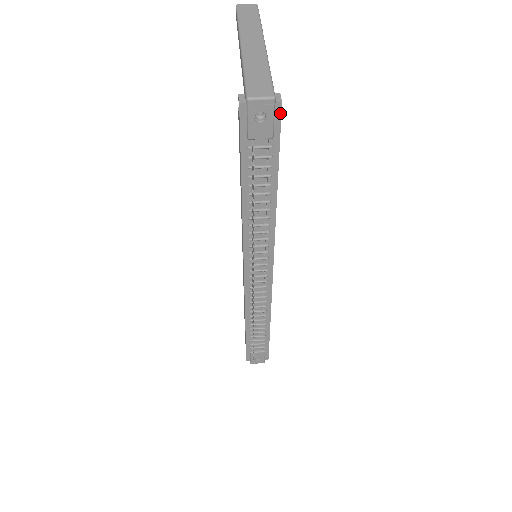
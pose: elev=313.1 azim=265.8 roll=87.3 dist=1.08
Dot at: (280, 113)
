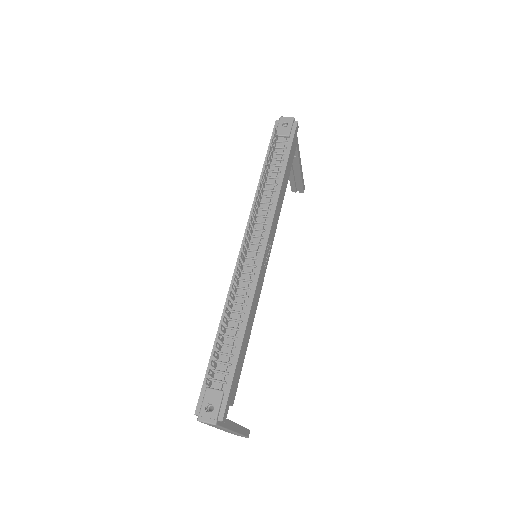
Dot at: (296, 126)
